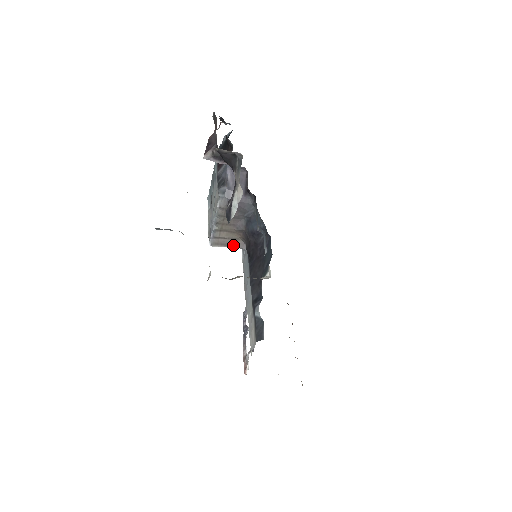
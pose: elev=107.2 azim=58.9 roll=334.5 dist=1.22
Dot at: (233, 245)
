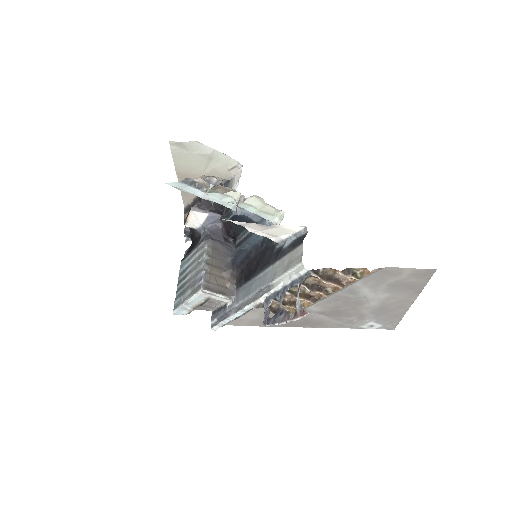
Dot at: (223, 294)
